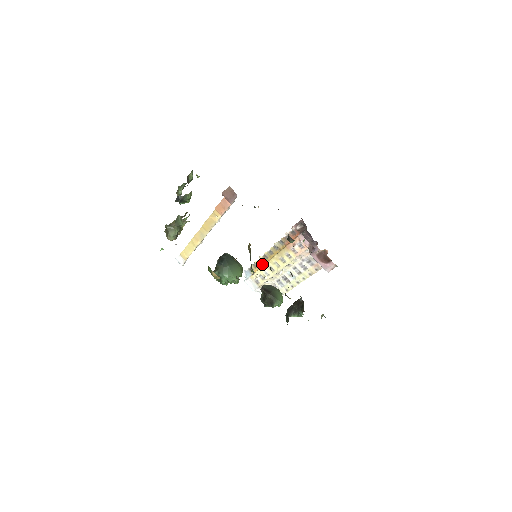
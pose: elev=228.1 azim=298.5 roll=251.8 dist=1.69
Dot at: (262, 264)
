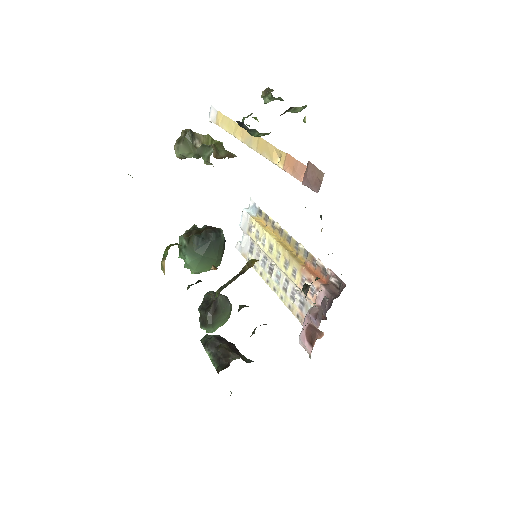
Dot at: (272, 229)
